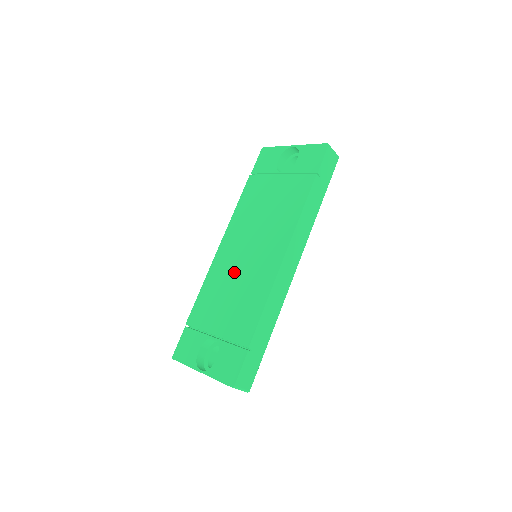
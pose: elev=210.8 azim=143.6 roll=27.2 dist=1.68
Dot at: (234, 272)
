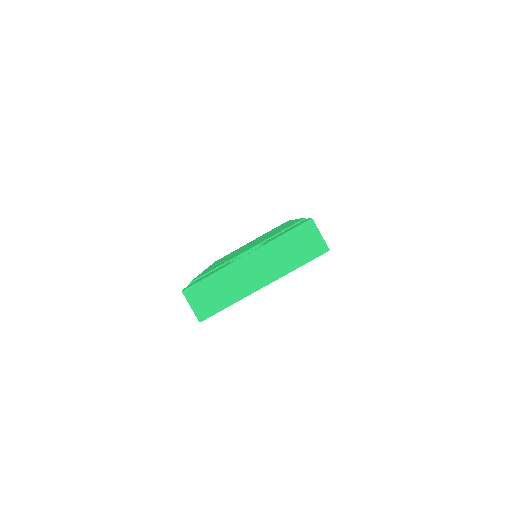
Dot at: occluded
